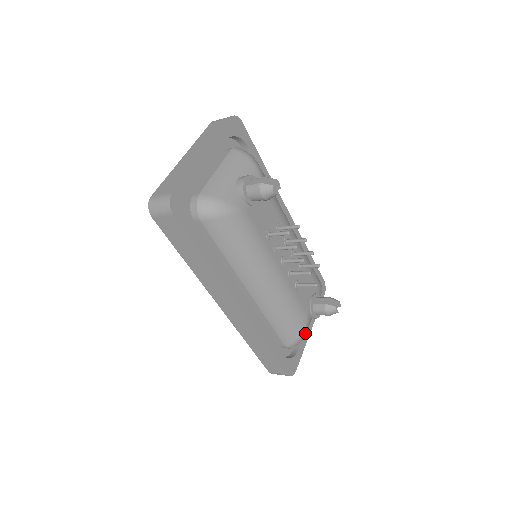
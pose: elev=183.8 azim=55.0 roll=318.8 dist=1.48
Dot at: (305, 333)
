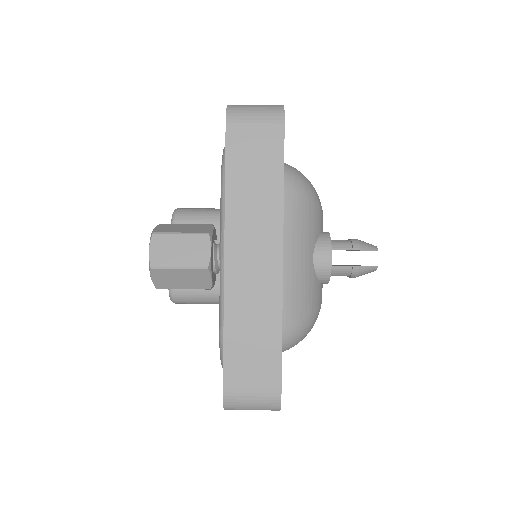
Dot at: occluded
